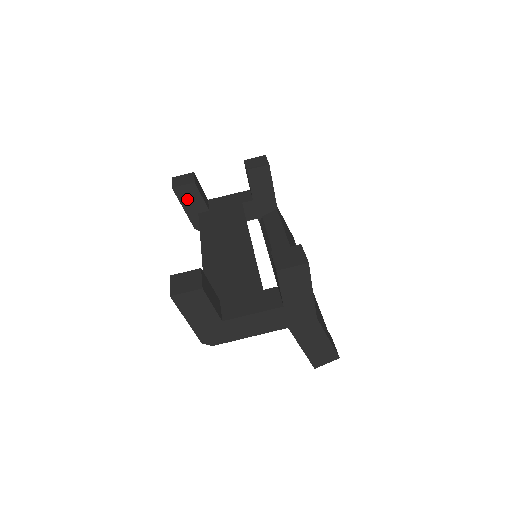
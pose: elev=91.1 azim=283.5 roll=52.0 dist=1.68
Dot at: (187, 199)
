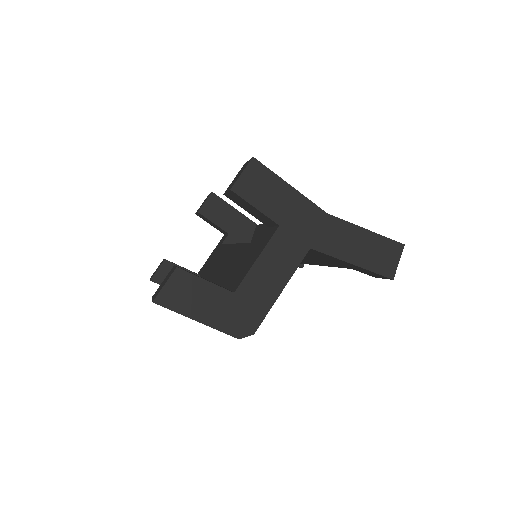
Dot at: occluded
